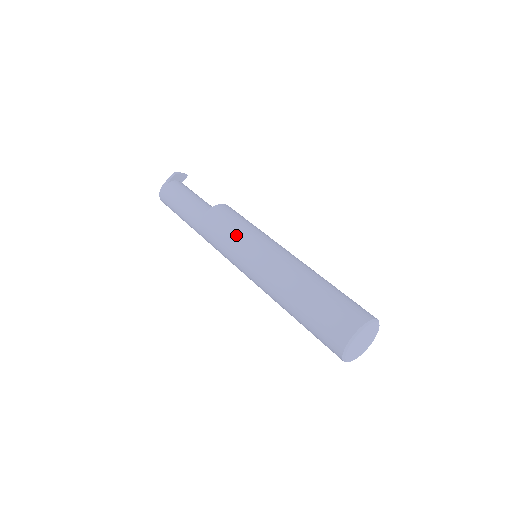
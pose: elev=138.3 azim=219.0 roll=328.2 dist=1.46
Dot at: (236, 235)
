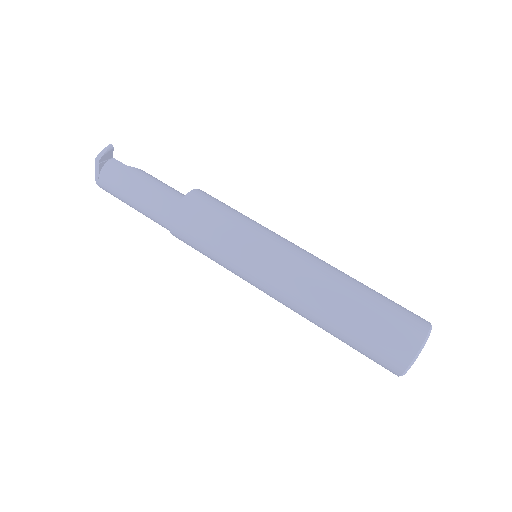
Dot at: (221, 254)
